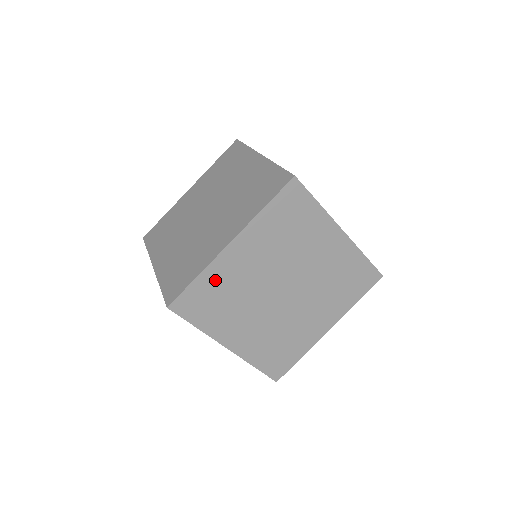
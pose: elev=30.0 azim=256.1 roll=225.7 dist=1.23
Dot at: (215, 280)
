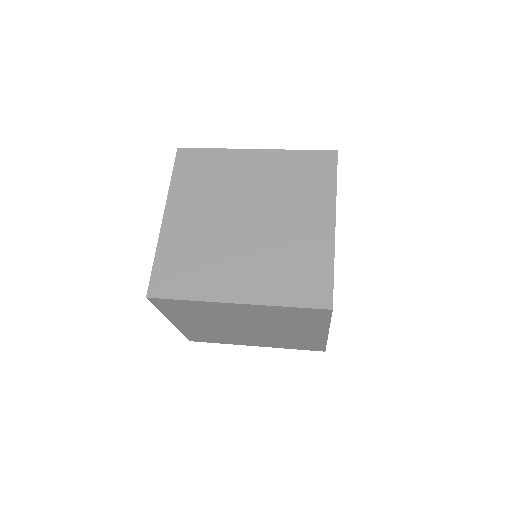
Dot at: (194, 332)
